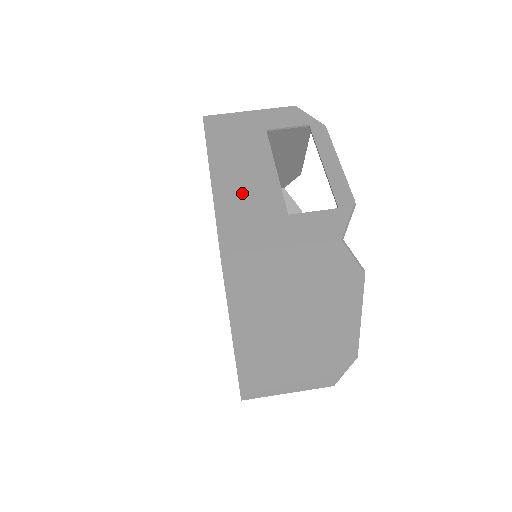
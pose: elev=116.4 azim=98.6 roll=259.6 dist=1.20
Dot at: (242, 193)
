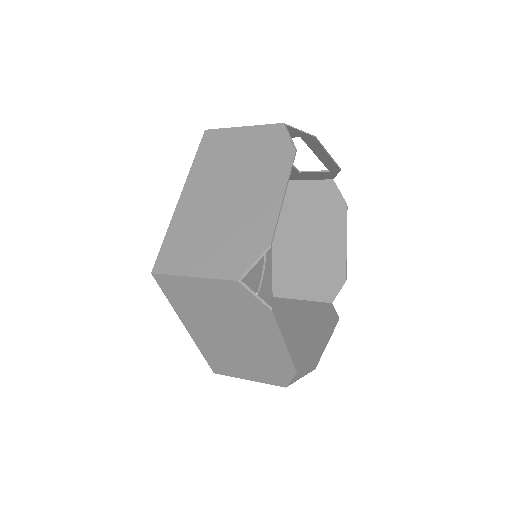
Dot at: occluded
